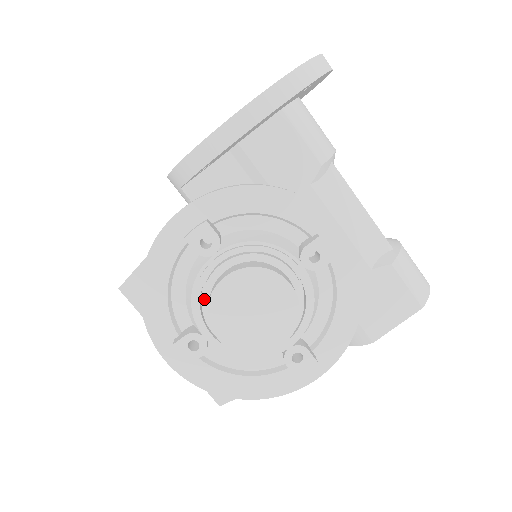
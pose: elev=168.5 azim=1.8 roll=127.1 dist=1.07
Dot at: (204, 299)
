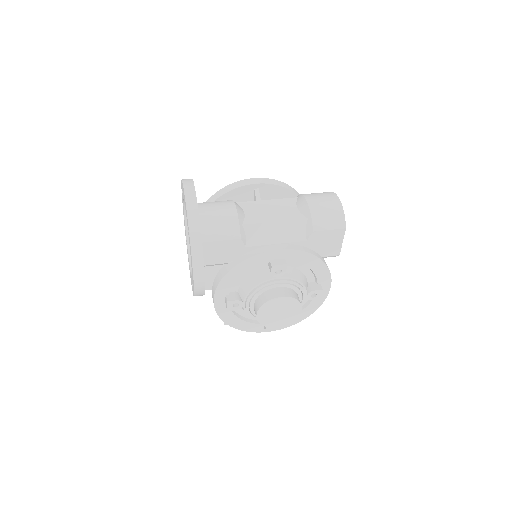
Dot at: occluded
